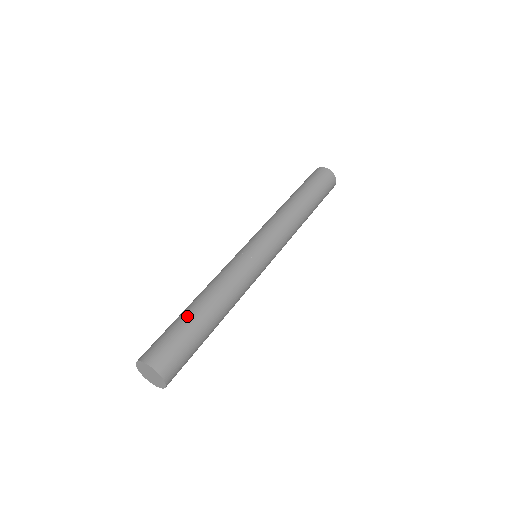
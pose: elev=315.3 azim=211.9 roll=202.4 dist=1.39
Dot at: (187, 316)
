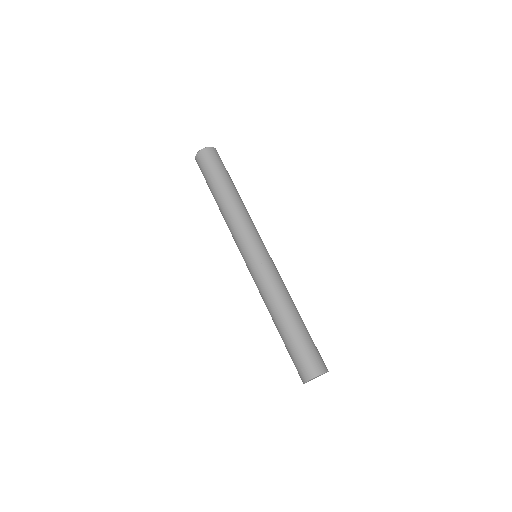
Dot at: (292, 333)
